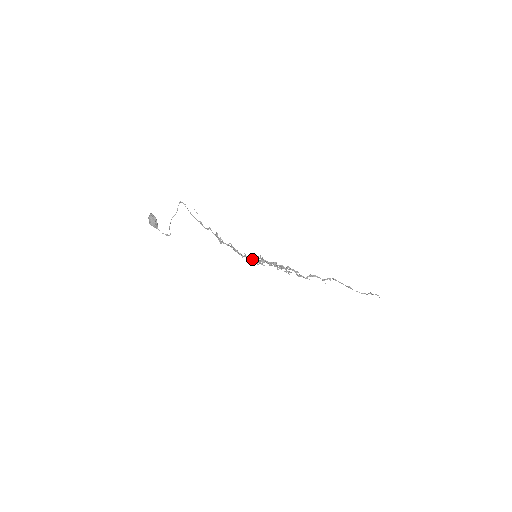
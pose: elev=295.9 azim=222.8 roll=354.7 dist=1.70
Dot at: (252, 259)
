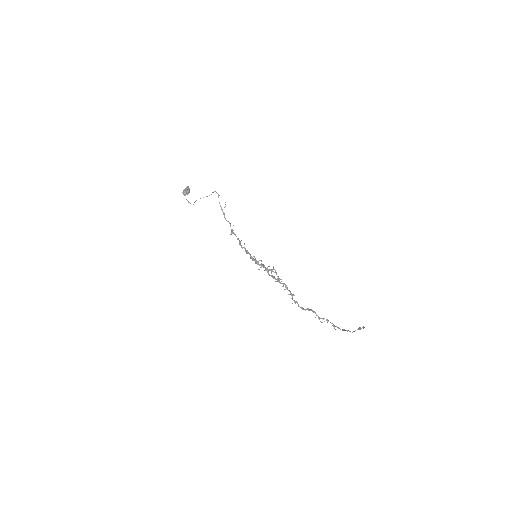
Dot at: occluded
